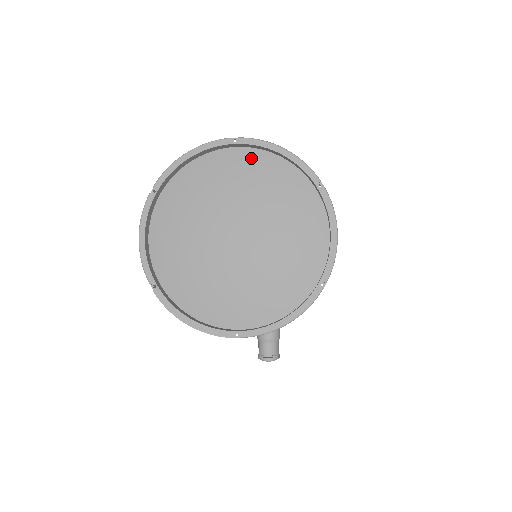
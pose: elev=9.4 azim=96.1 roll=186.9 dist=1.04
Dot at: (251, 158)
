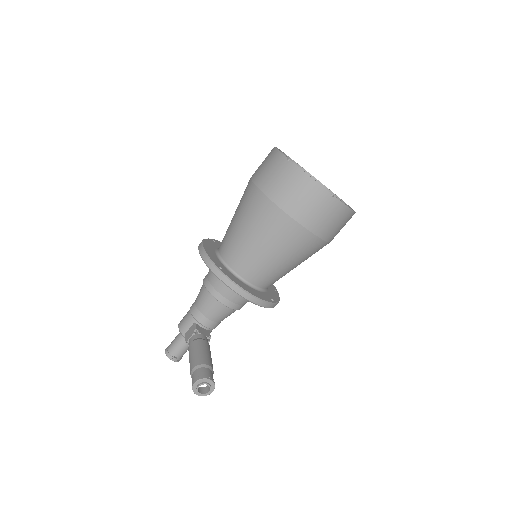
Dot at: occluded
